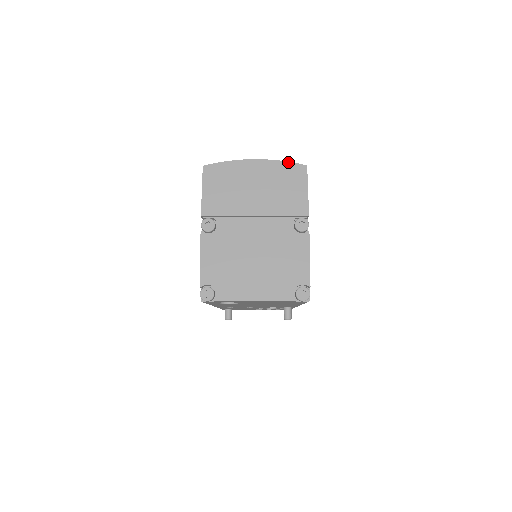
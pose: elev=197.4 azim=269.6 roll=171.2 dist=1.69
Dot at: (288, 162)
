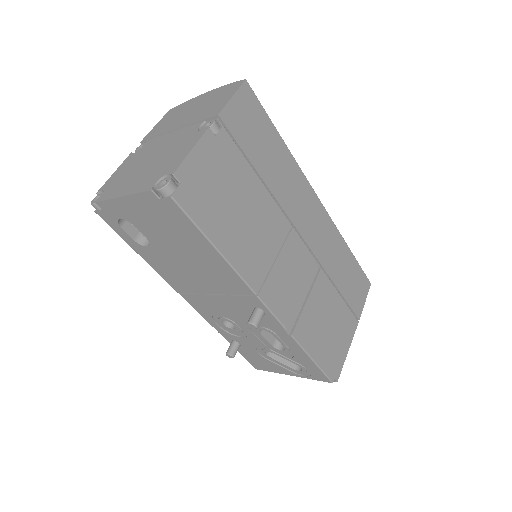
Dot at: (232, 83)
